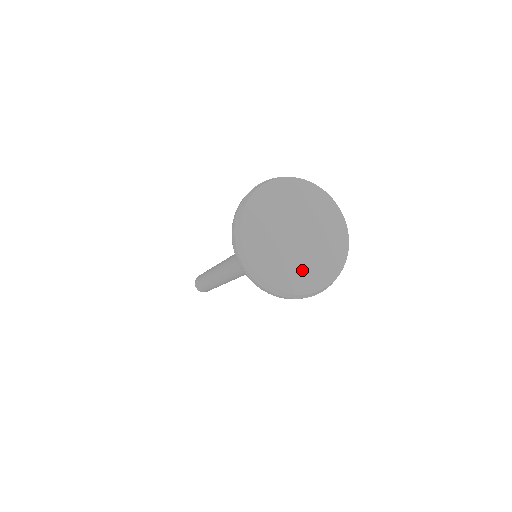
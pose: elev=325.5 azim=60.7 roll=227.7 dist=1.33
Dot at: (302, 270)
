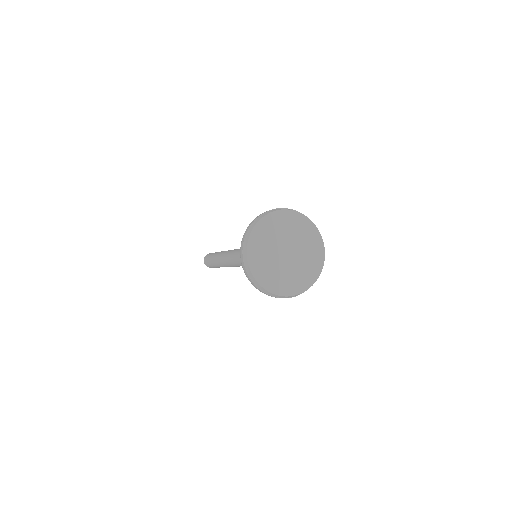
Dot at: (309, 260)
